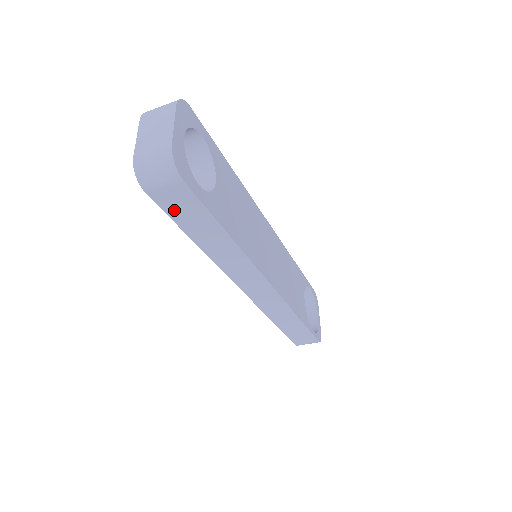
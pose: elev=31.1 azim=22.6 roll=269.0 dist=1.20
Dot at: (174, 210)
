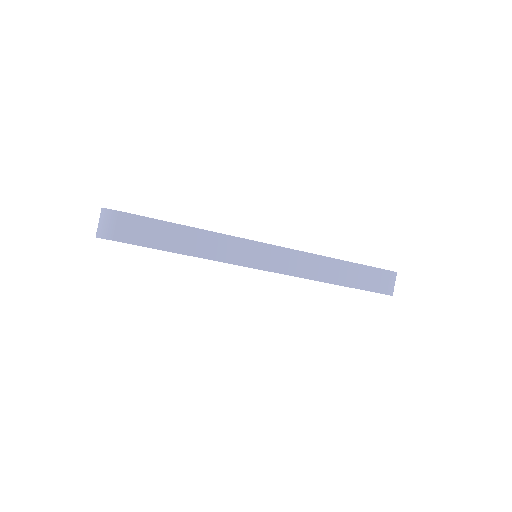
Dot at: (141, 239)
